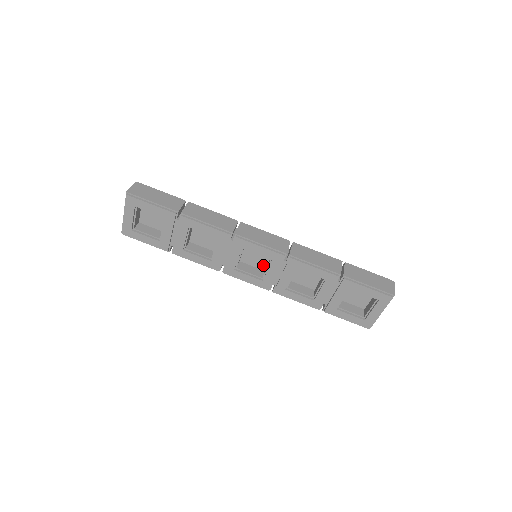
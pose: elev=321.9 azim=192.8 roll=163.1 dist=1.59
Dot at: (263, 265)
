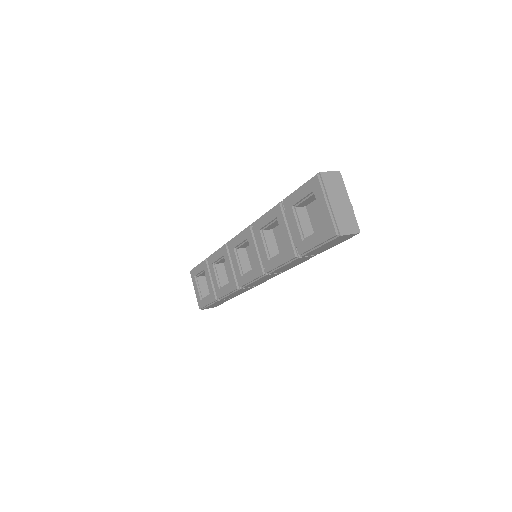
Dot at: occluded
